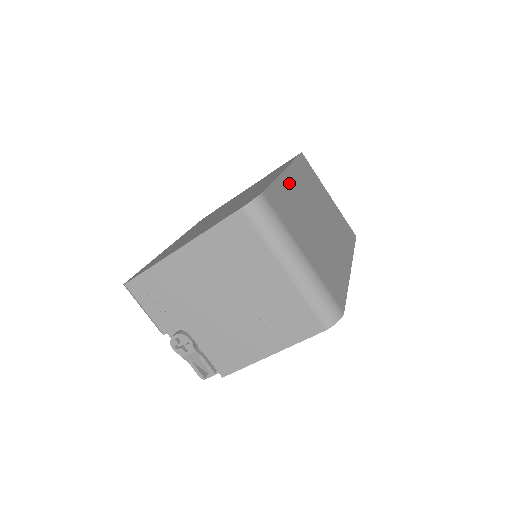
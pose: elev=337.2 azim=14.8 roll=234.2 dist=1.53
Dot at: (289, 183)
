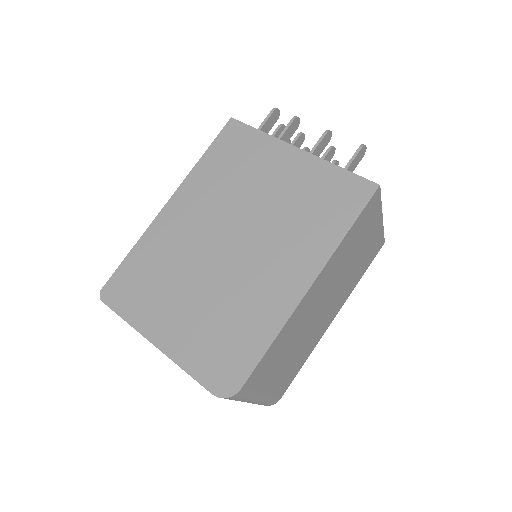
Dot at: (302, 308)
